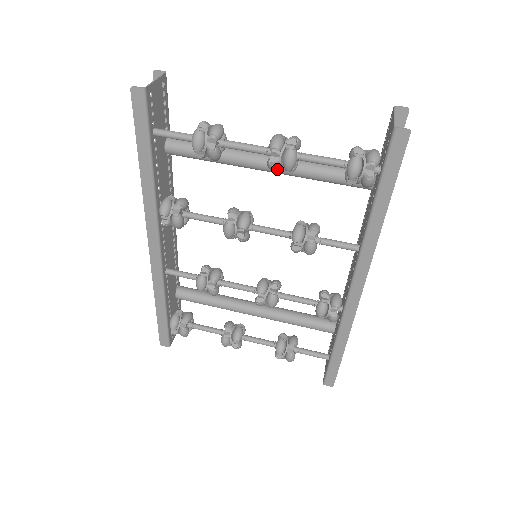
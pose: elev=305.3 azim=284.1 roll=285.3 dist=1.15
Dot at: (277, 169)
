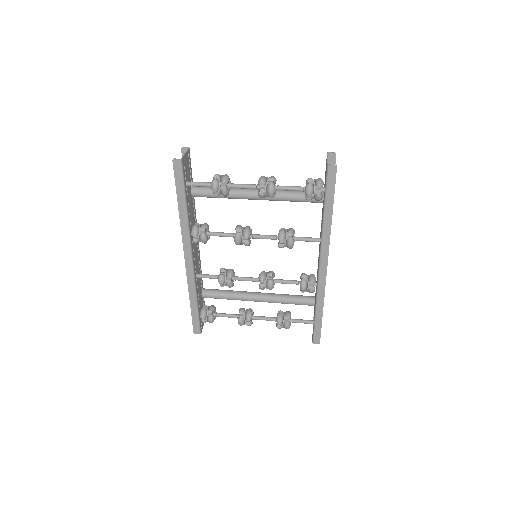
Dot at: (264, 197)
